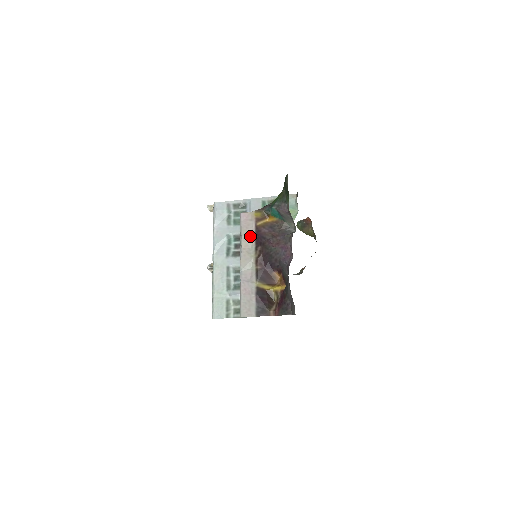
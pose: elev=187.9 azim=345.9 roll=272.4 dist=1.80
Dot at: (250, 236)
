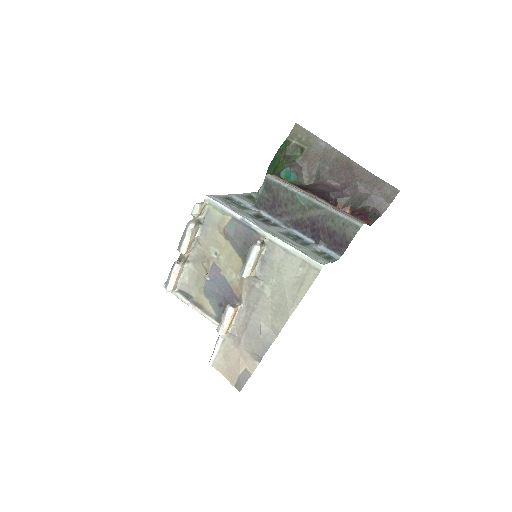
Dot at: (293, 186)
